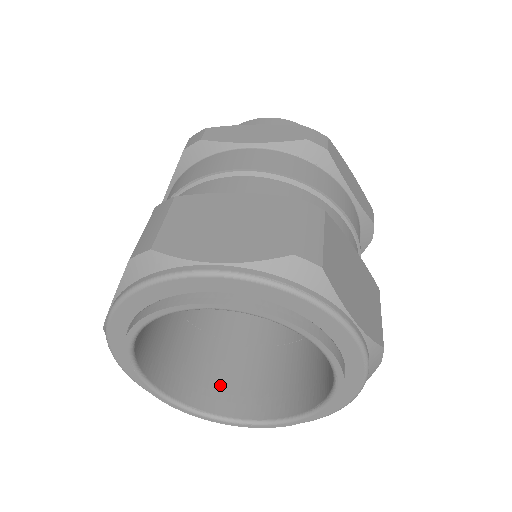
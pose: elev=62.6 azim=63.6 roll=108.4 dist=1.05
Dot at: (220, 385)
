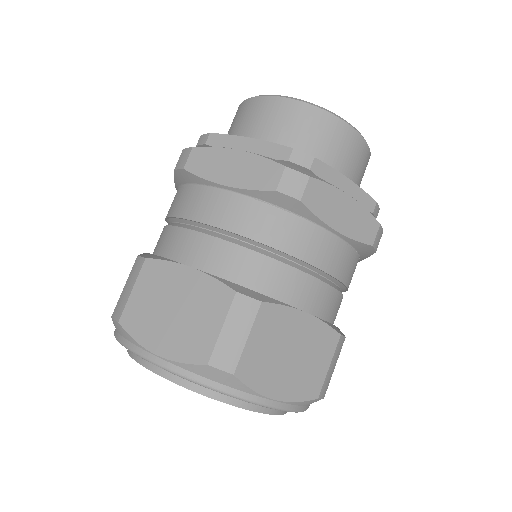
Dot at: occluded
